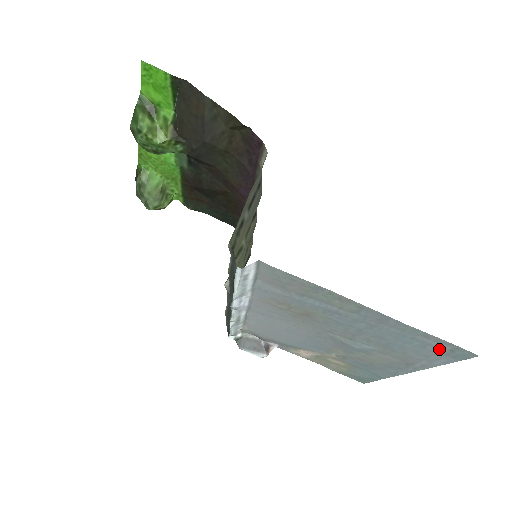
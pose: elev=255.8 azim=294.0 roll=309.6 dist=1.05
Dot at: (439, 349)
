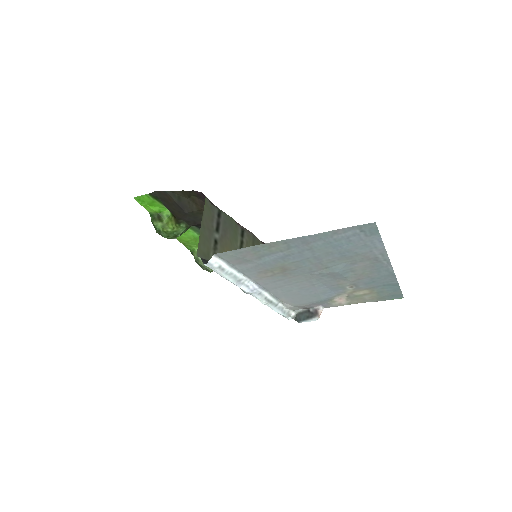
Dot at: (357, 236)
